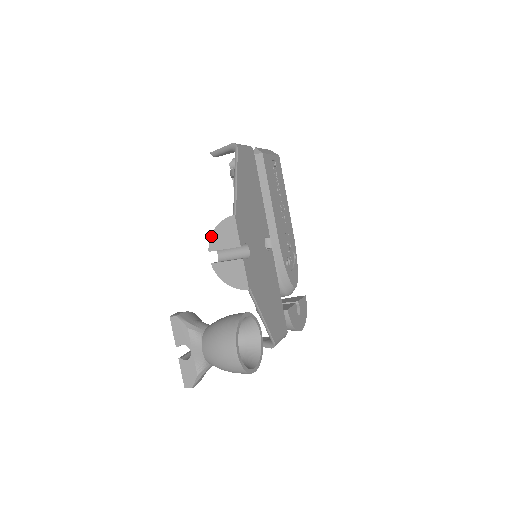
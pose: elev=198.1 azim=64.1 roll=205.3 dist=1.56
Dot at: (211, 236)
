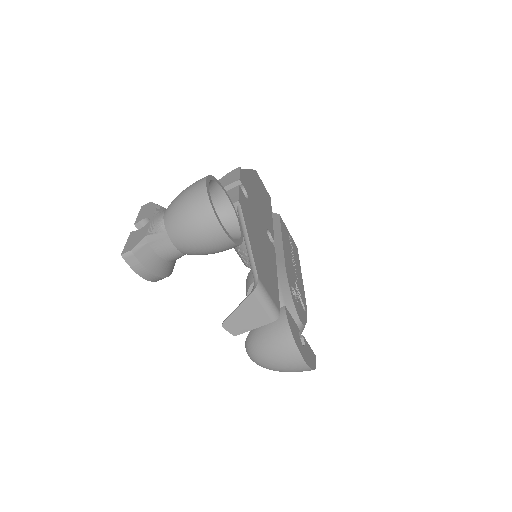
Dot at: occluded
